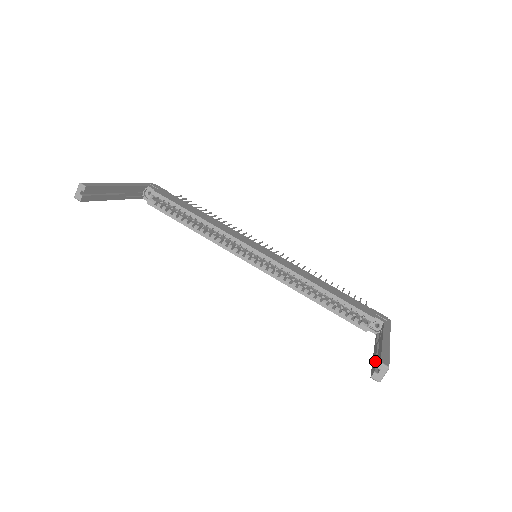
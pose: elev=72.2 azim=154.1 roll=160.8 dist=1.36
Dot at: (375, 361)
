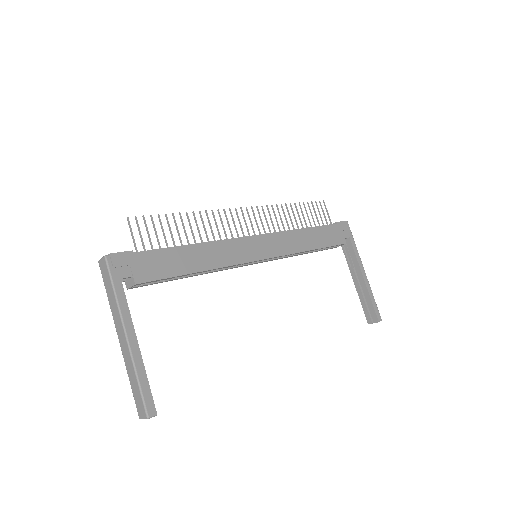
Dot at: (366, 306)
